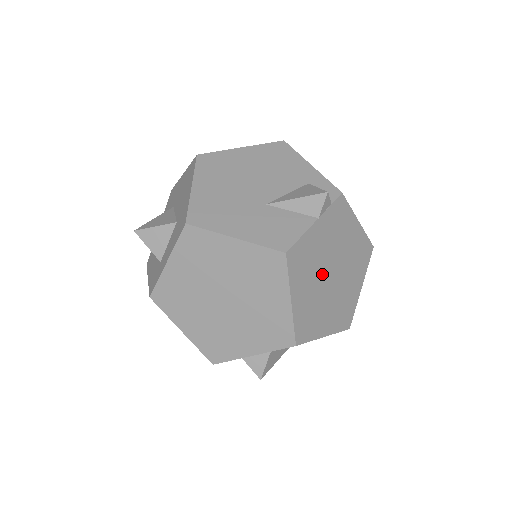
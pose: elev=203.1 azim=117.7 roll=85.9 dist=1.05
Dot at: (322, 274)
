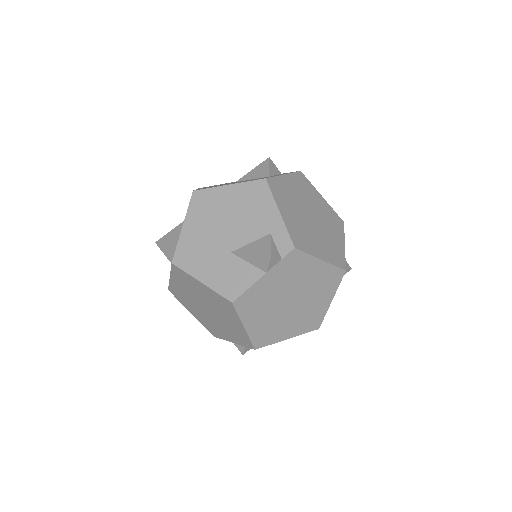
Dot at: (278, 304)
